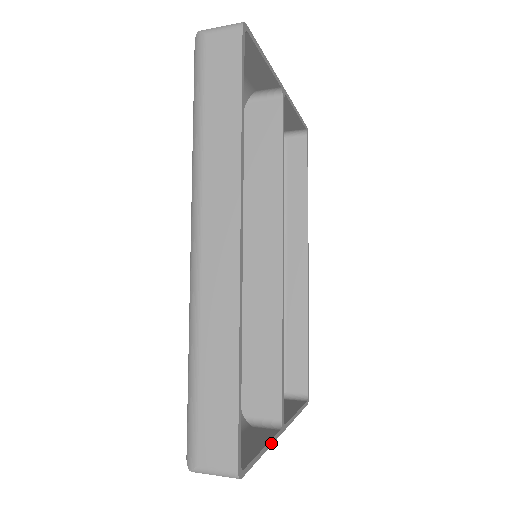
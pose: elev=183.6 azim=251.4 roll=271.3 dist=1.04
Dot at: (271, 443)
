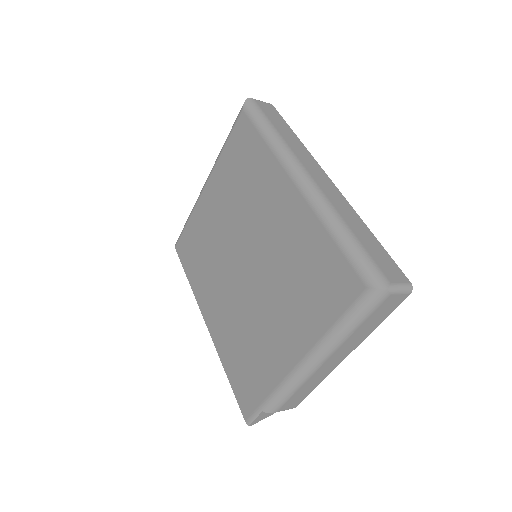
Dot at: (365, 337)
